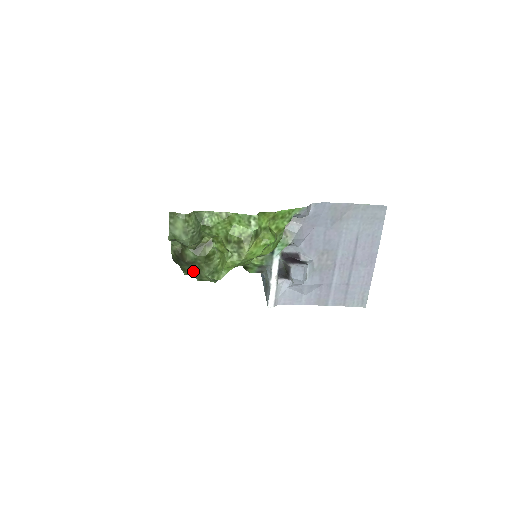
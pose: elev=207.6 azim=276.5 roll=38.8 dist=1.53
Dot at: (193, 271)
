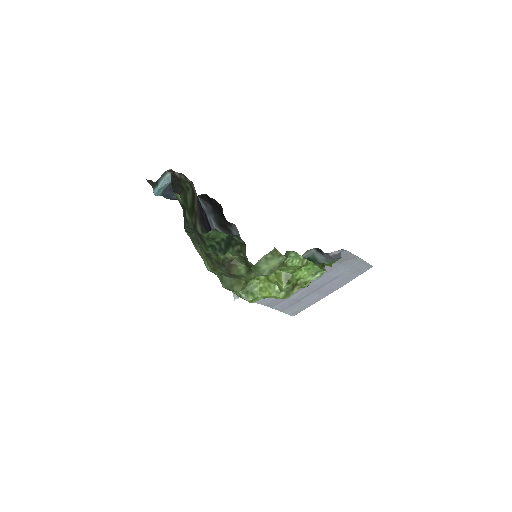
Dot at: (225, 277)
